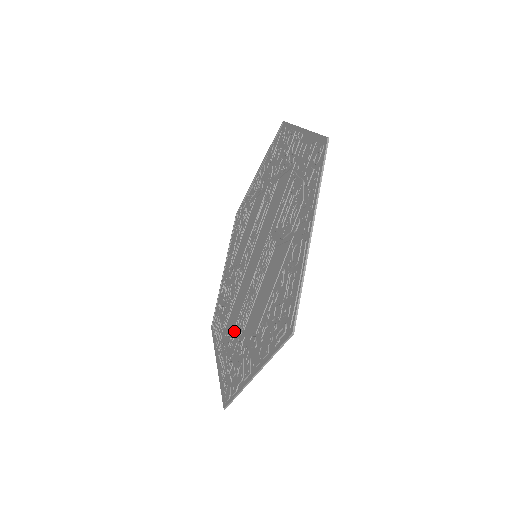
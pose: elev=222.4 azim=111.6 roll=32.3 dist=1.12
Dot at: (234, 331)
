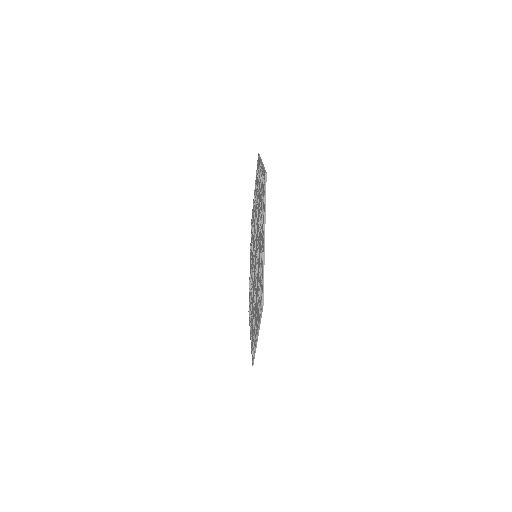
Dot at: occluded
